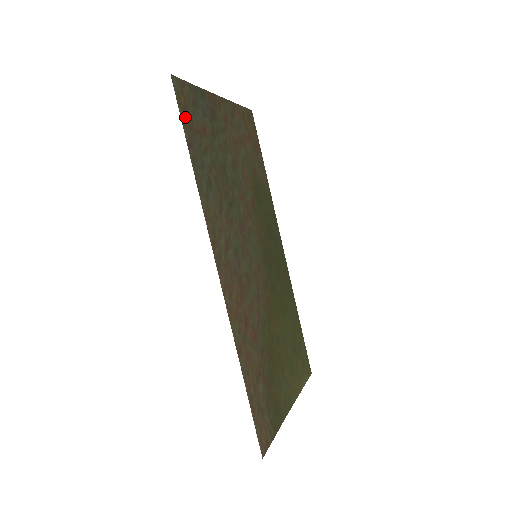
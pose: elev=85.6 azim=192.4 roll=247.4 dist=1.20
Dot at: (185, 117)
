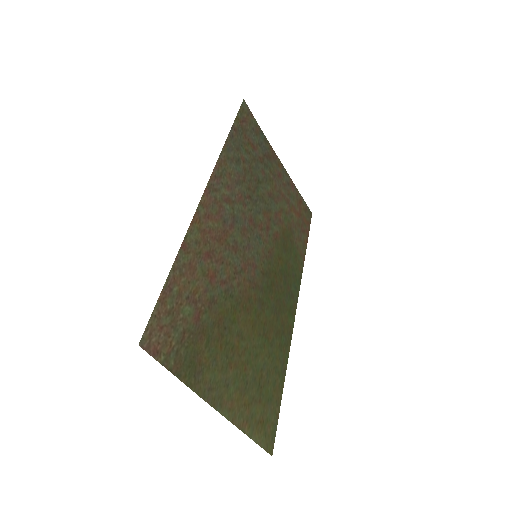
Dot at: (241, 121)
